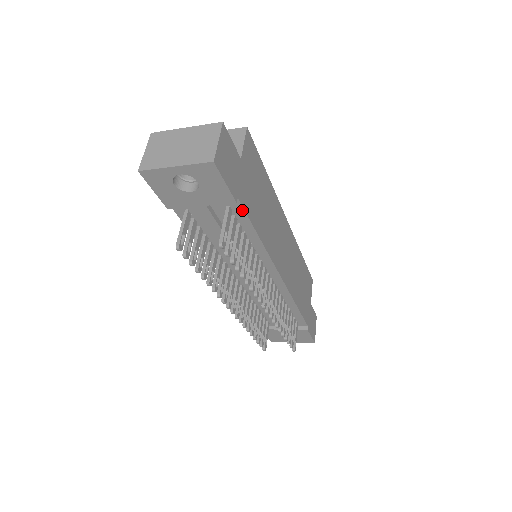
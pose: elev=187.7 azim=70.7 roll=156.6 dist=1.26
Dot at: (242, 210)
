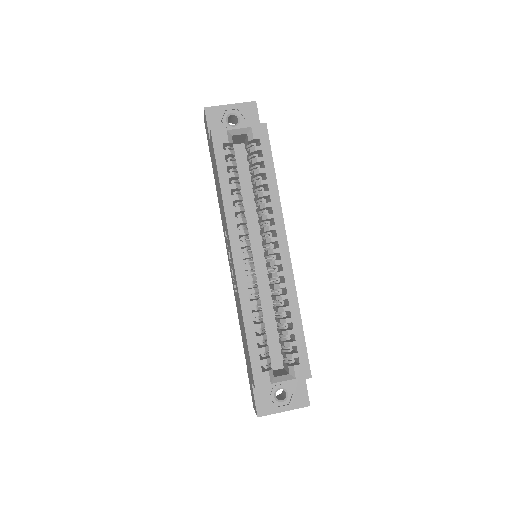
Dot at: occluded
